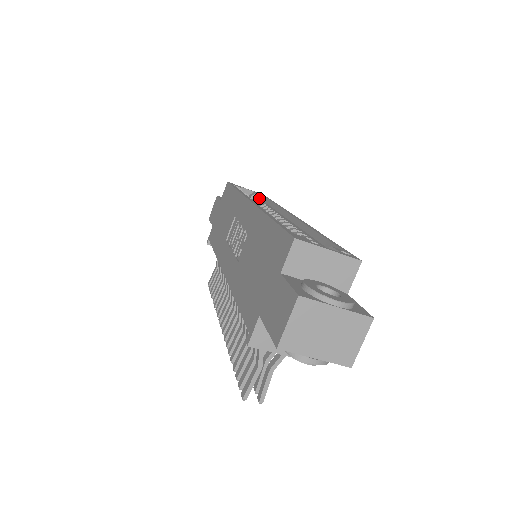
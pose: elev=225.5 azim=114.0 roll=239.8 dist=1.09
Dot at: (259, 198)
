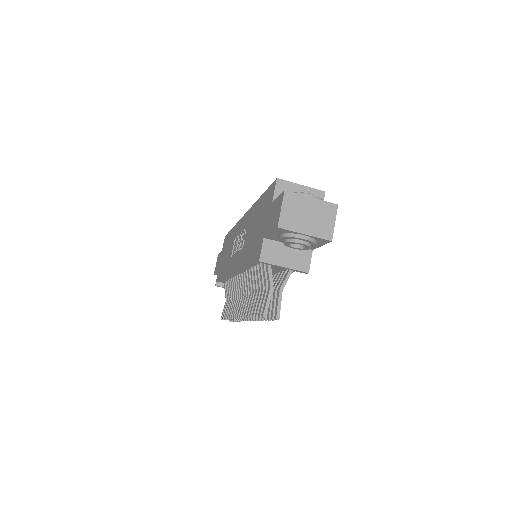
Dot at: occluded
